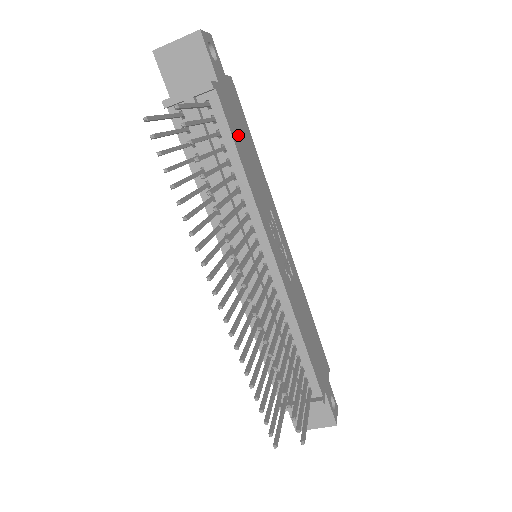
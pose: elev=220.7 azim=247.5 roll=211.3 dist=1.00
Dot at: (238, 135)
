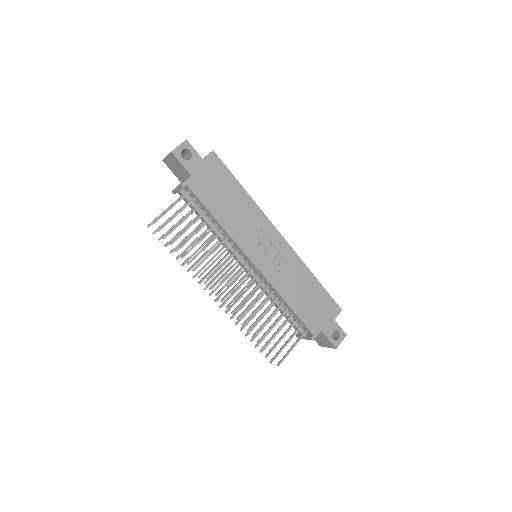
Dot at: (215, 198)
